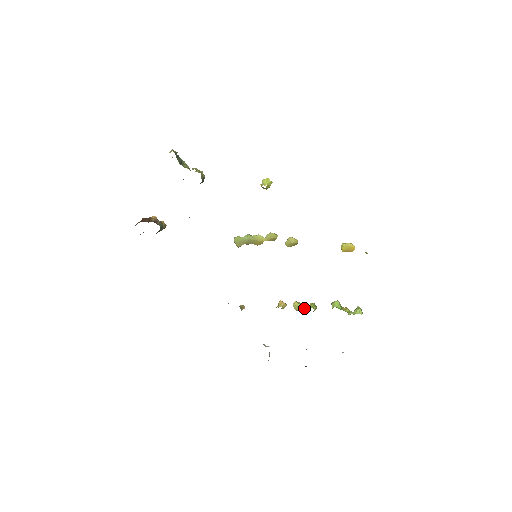
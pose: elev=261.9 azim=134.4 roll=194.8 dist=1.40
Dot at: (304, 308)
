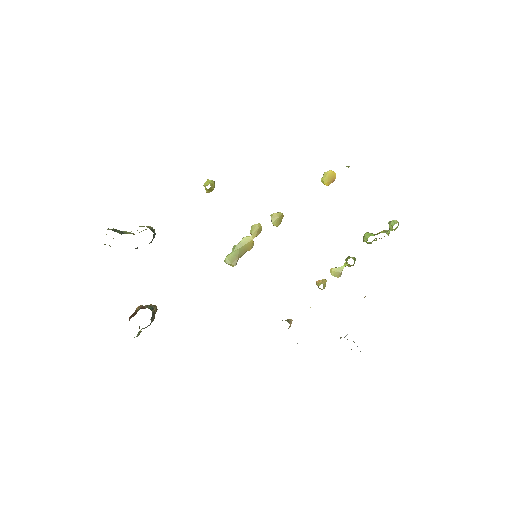
Dot at: (343, 268)
